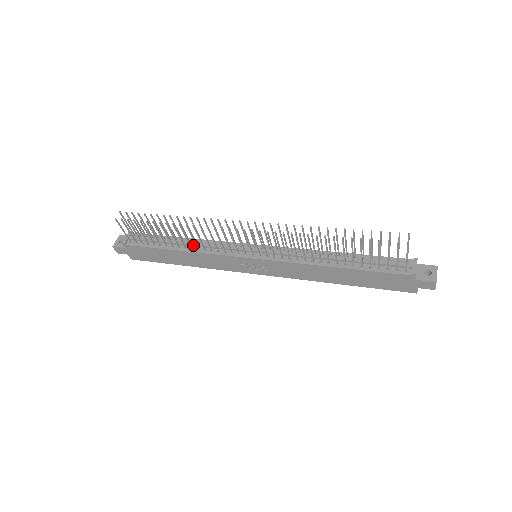
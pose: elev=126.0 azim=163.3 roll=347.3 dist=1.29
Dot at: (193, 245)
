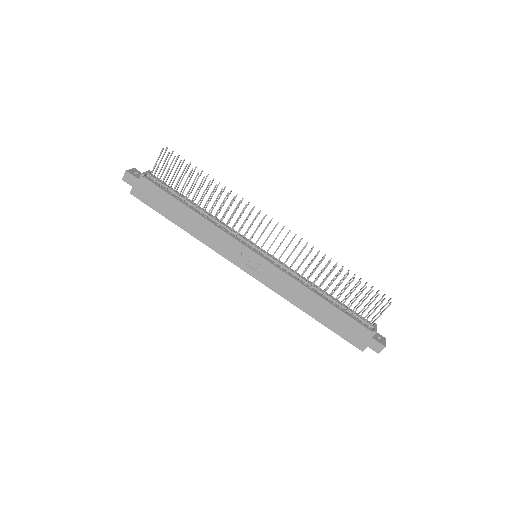
Dot at: (209, 215)
